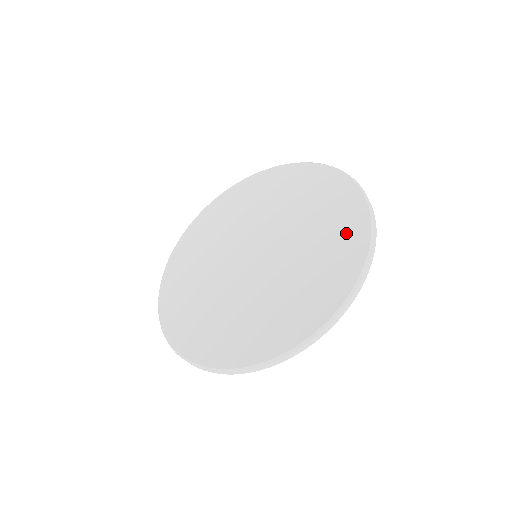
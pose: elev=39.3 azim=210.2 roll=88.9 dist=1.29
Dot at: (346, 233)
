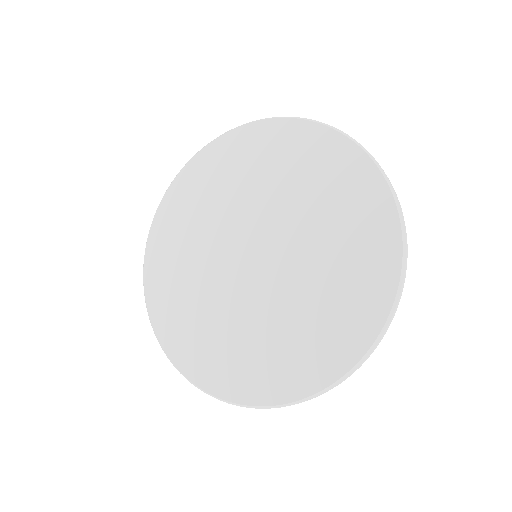
Dot at: (369, 266)
